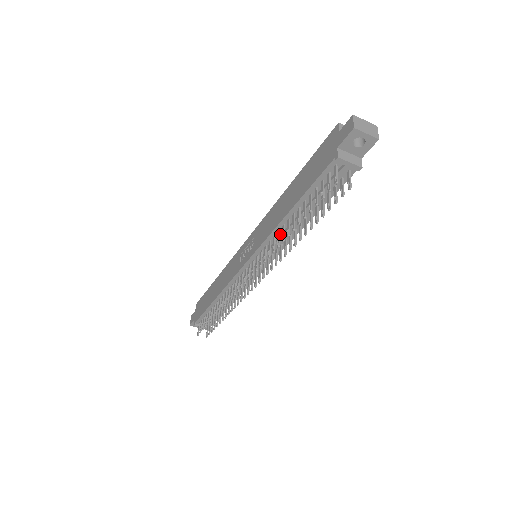
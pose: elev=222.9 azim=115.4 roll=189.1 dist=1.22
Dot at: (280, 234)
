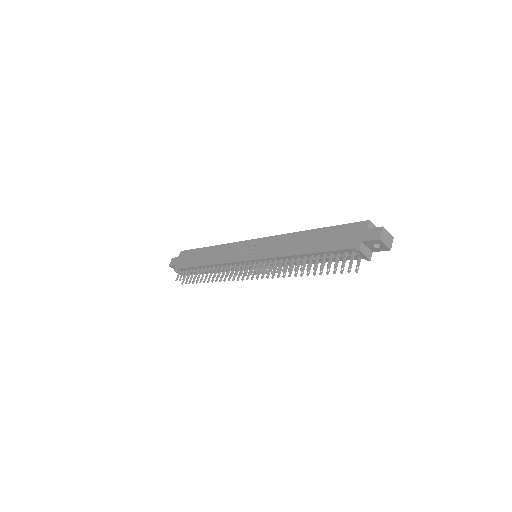
Dot at: (286, 260)
